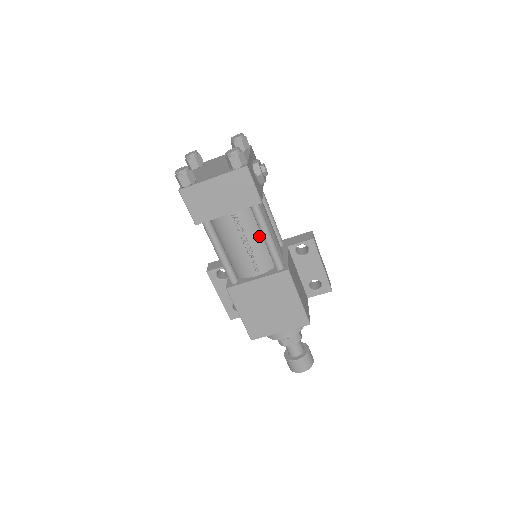
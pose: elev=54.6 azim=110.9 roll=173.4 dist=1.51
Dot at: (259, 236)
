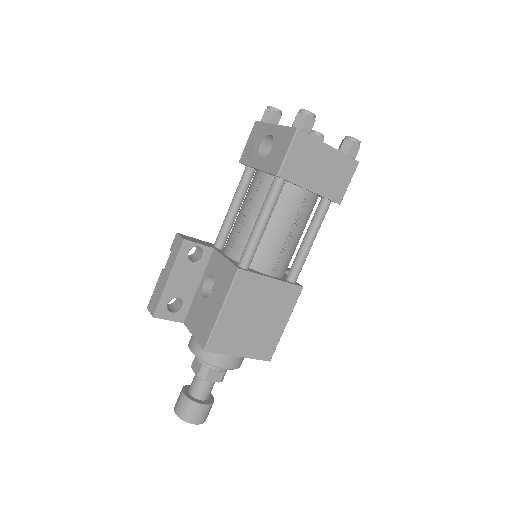
Dot at: (300, 235)
